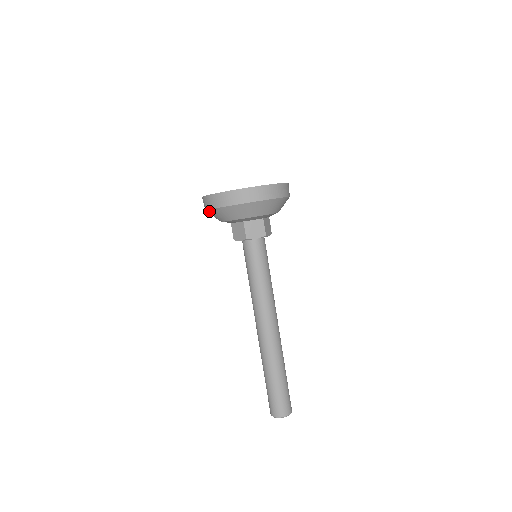
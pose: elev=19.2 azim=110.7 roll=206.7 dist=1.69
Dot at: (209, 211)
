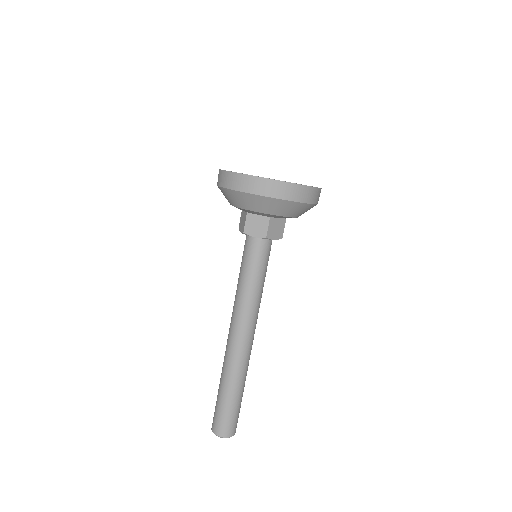
Dot at: occluded
